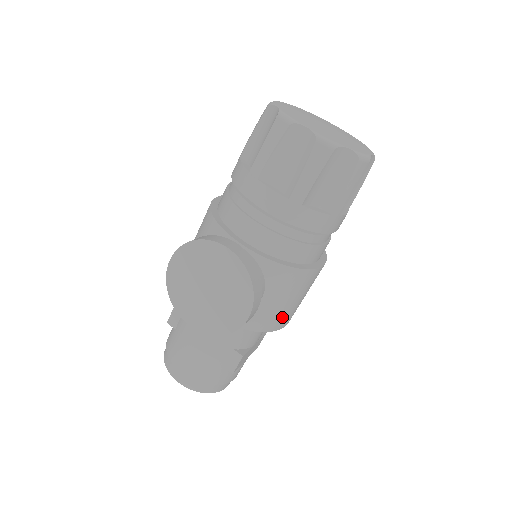
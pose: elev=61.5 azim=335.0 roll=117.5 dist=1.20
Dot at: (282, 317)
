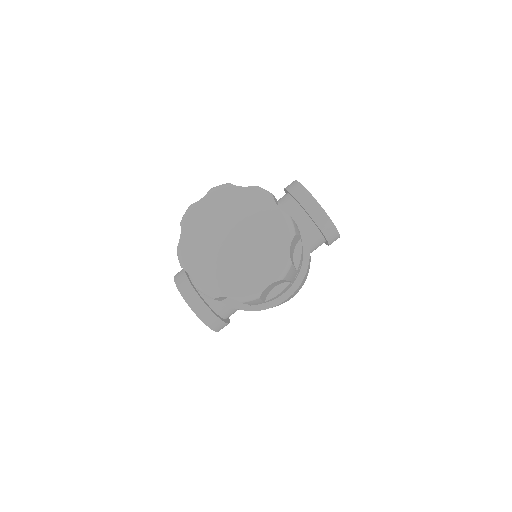
Dot at: occluded
